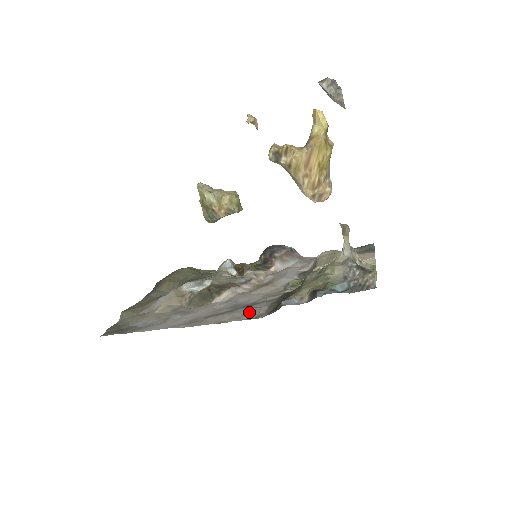
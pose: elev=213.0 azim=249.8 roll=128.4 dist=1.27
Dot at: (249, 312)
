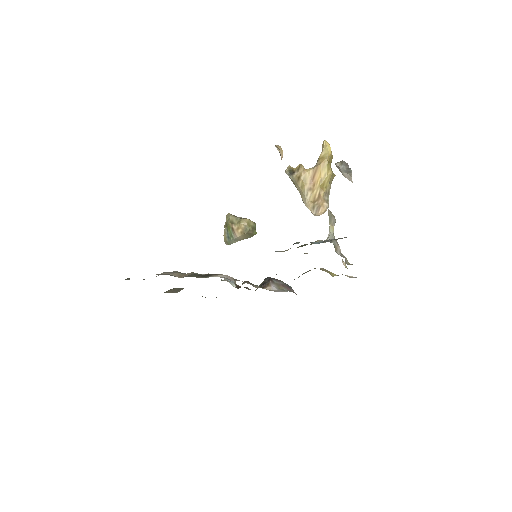
Dot at: occluded
